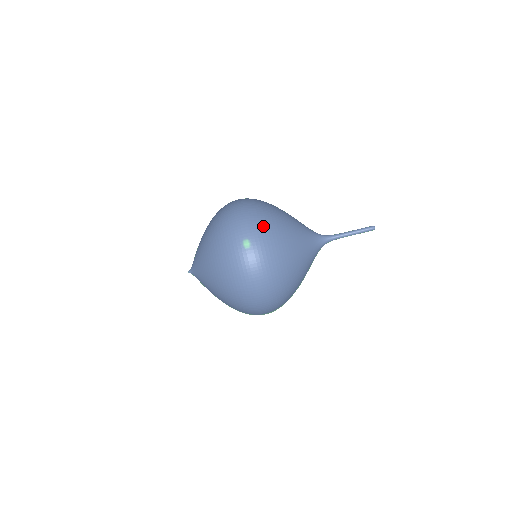
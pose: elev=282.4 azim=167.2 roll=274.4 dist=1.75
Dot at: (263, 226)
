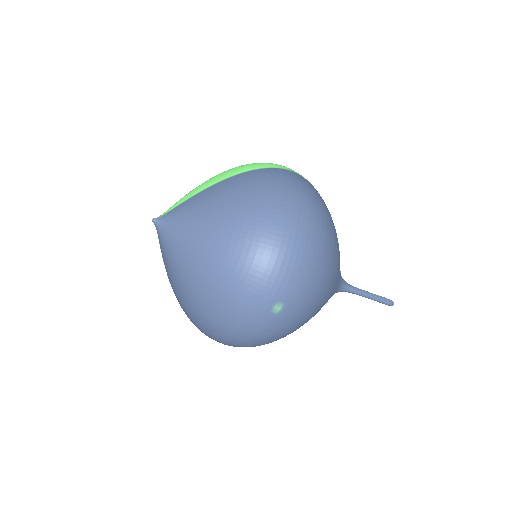
Dot at: (313, 290)
